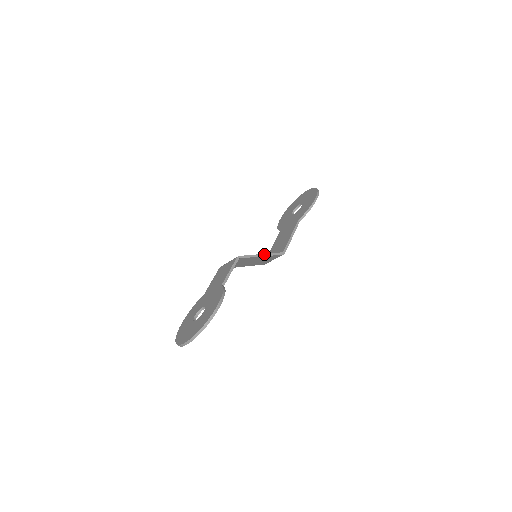
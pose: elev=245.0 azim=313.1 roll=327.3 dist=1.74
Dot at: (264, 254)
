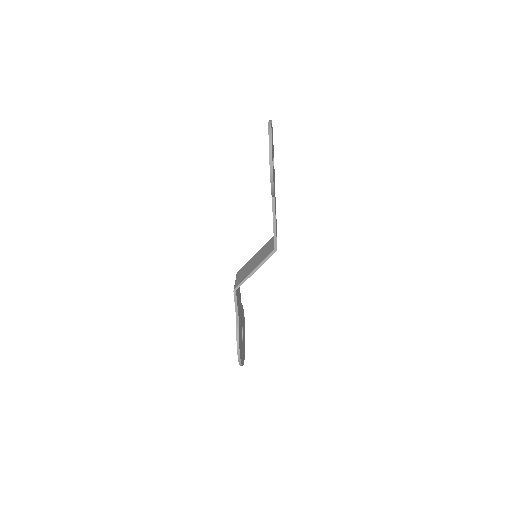
Dot at: (256, 268)
